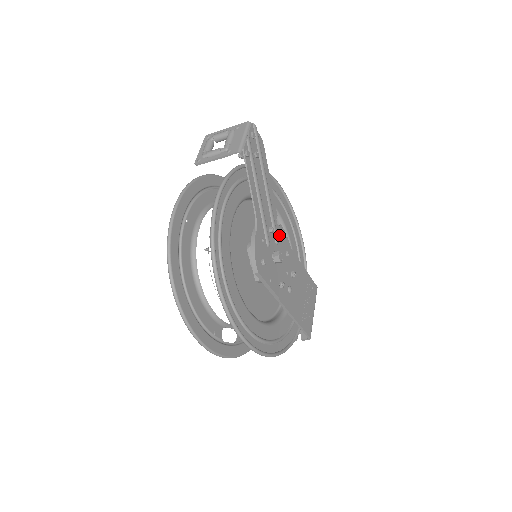
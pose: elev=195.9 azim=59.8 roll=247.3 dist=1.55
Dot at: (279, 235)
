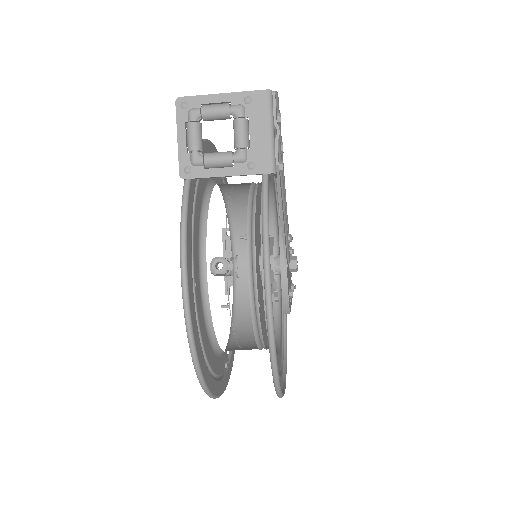
Dot at: occluded
